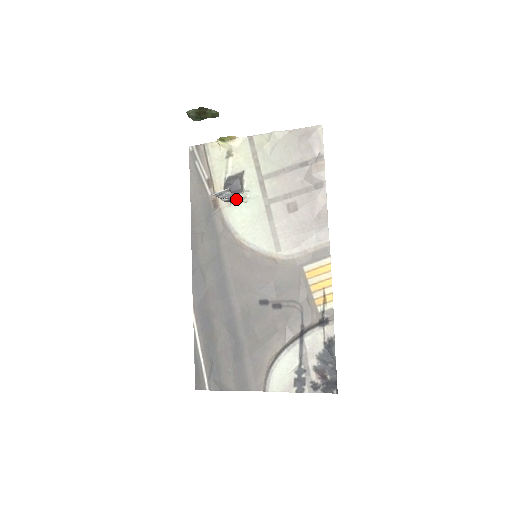
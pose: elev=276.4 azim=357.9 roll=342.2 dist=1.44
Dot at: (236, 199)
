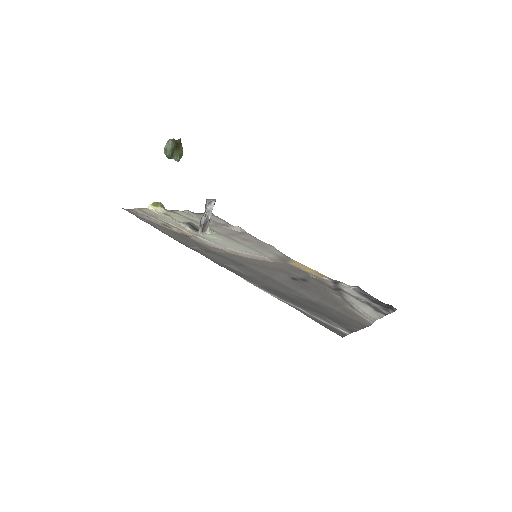
Dot at: (206, 227)
